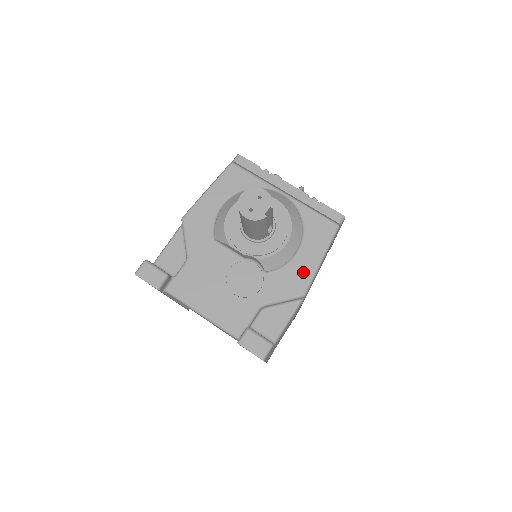
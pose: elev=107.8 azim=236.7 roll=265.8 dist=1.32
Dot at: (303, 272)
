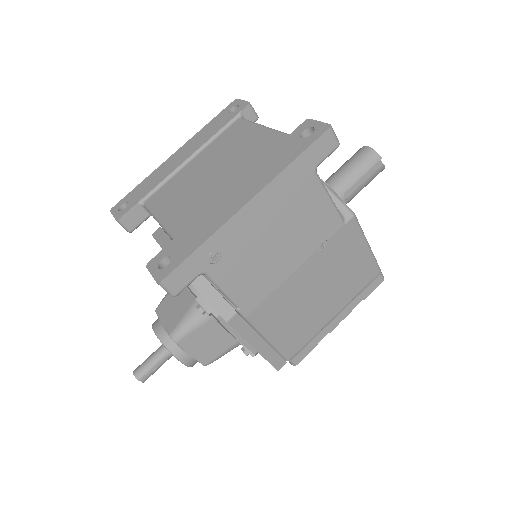
Dot at: occluded
